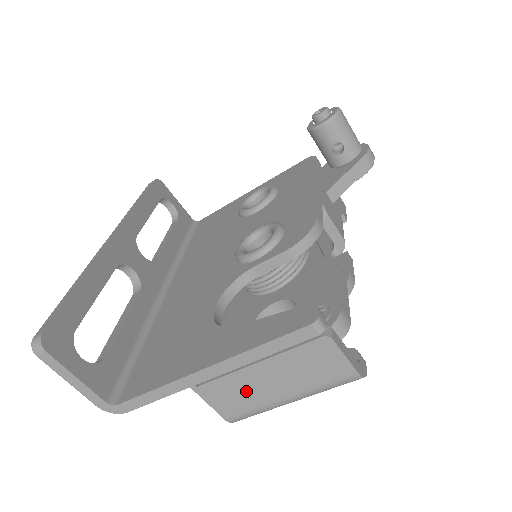
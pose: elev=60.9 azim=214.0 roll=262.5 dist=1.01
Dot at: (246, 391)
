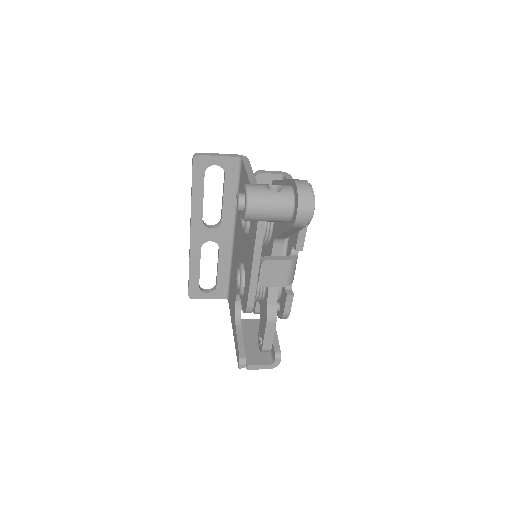
Dot at: occluded
